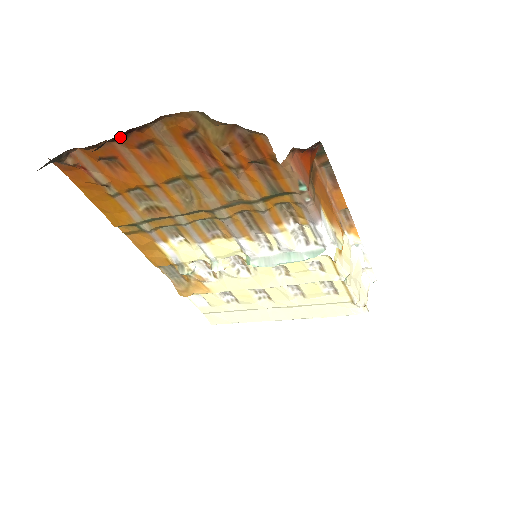
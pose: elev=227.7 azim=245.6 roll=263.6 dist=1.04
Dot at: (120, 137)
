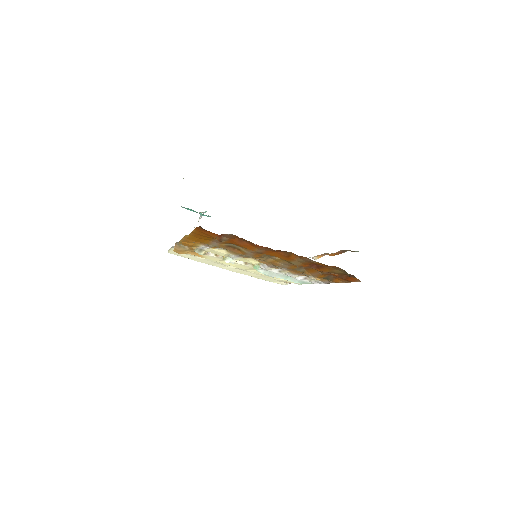
Dot at: occluded
